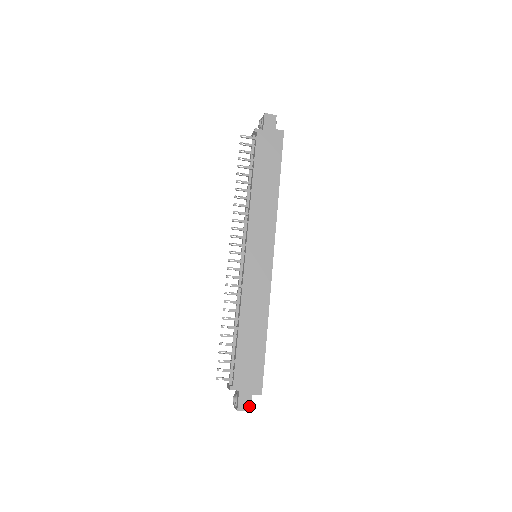
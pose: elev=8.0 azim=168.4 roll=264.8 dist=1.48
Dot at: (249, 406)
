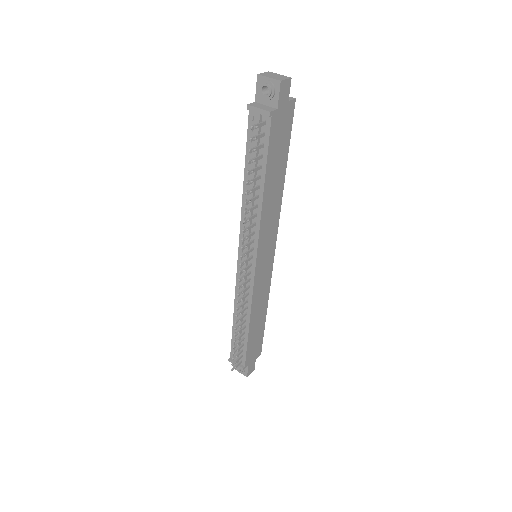
Dot at: (254, 368)
